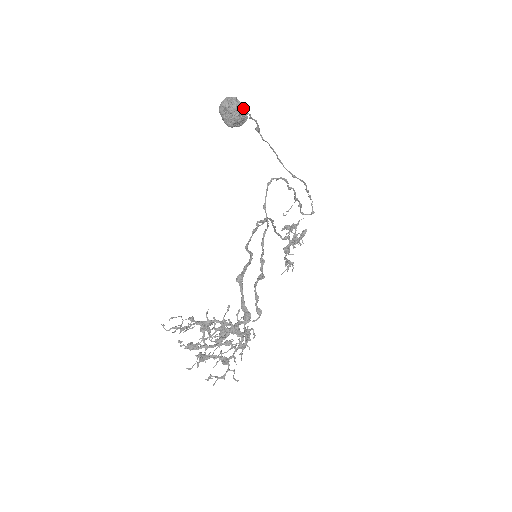
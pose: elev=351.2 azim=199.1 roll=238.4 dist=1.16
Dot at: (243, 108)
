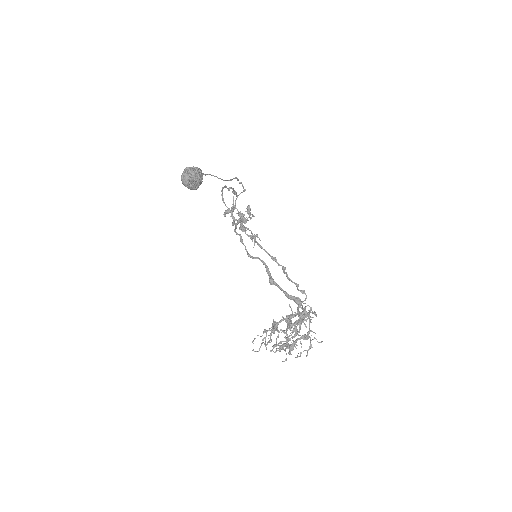
Dot at: (197, 170)
